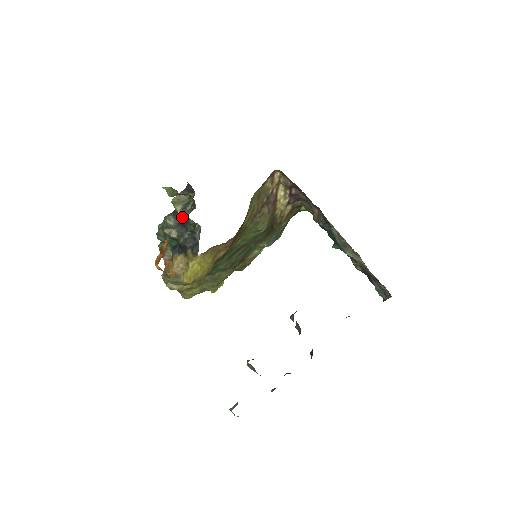
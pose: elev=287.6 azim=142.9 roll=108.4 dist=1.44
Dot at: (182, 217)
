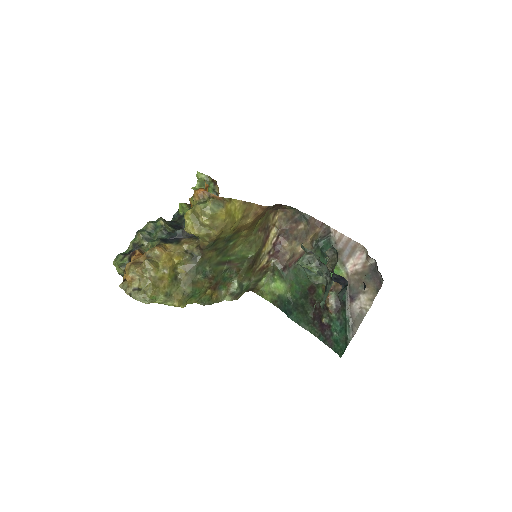
Dot at: (178, 223)
